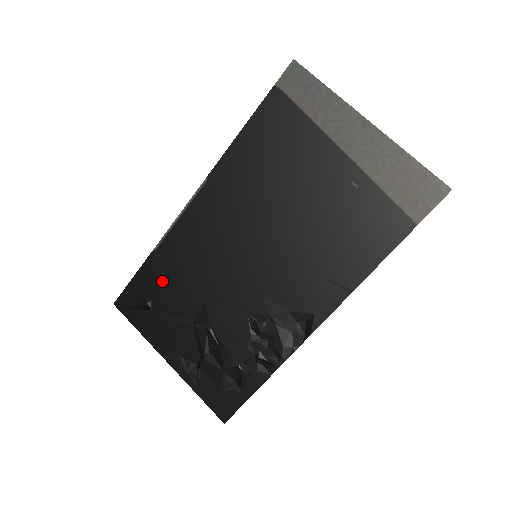
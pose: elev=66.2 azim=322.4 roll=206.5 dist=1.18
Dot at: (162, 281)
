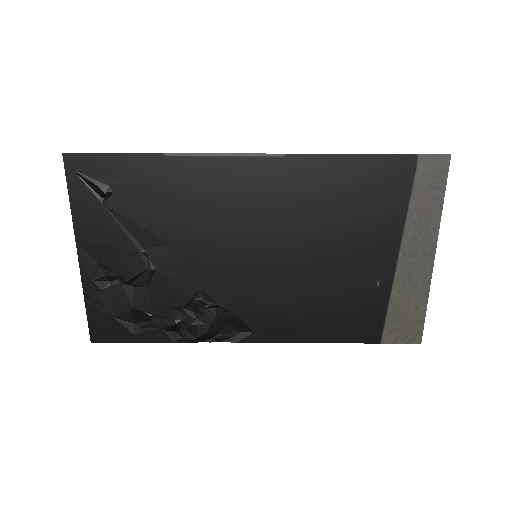
Dot at: (145, 188)
